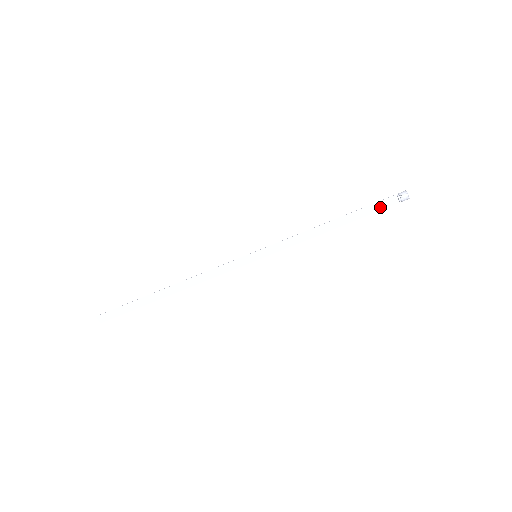
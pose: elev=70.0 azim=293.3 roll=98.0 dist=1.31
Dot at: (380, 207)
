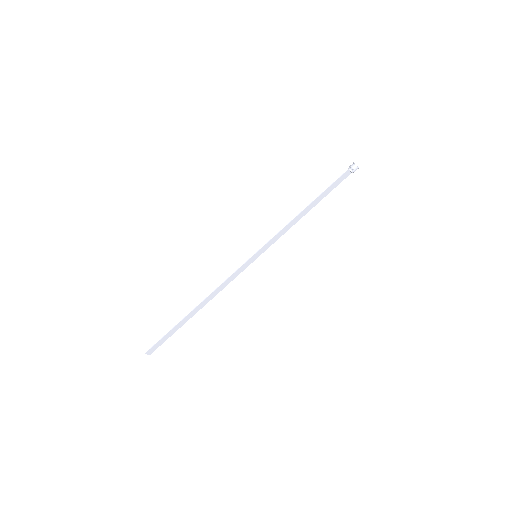
Dot at: (338, 182)
